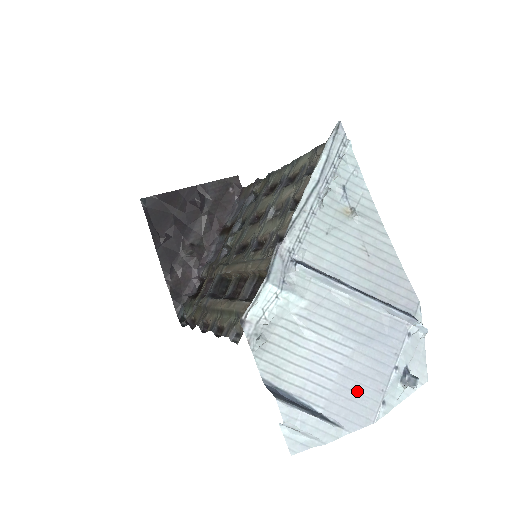
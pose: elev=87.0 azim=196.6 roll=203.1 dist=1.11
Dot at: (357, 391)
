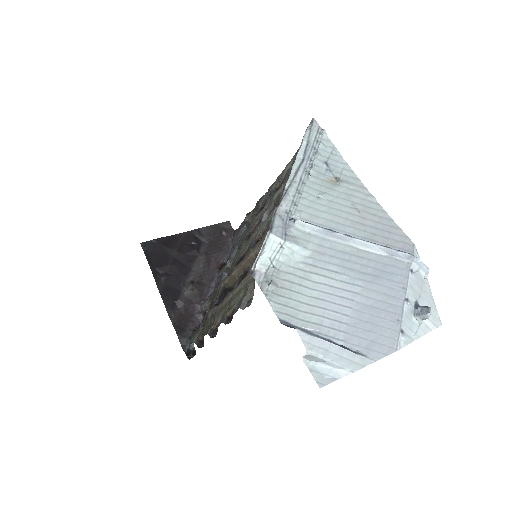
Dot at: (374, 323)
